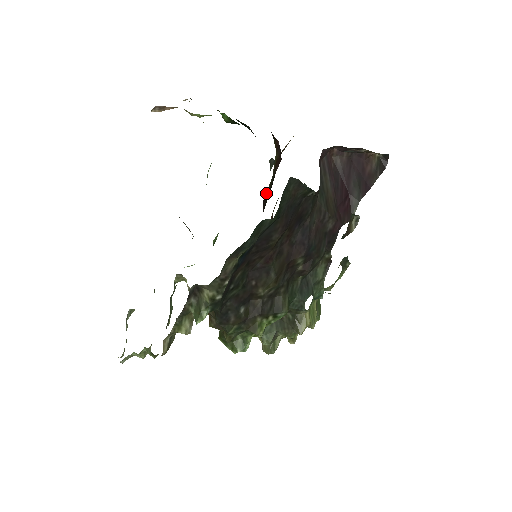
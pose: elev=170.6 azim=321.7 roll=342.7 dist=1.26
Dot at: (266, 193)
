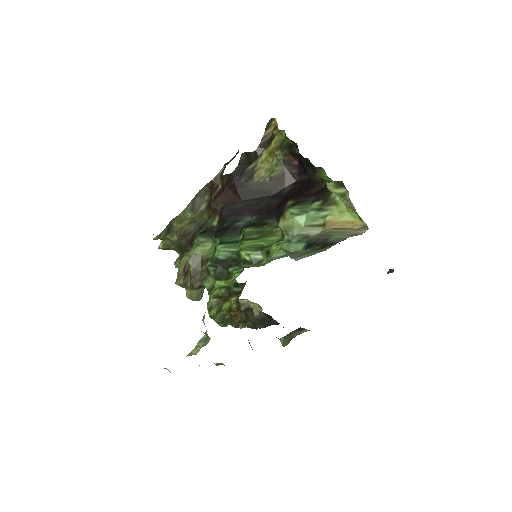
Dot at: (248, 183)
